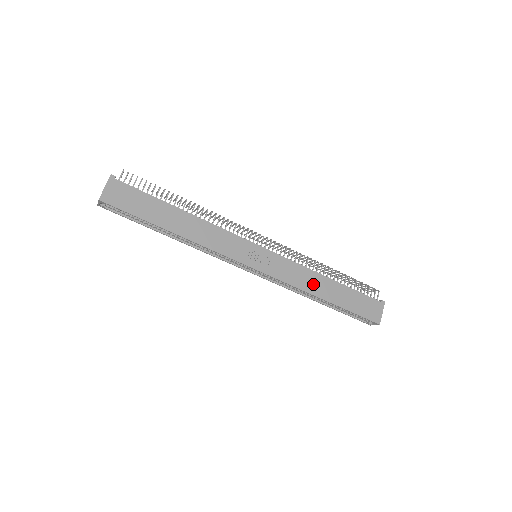
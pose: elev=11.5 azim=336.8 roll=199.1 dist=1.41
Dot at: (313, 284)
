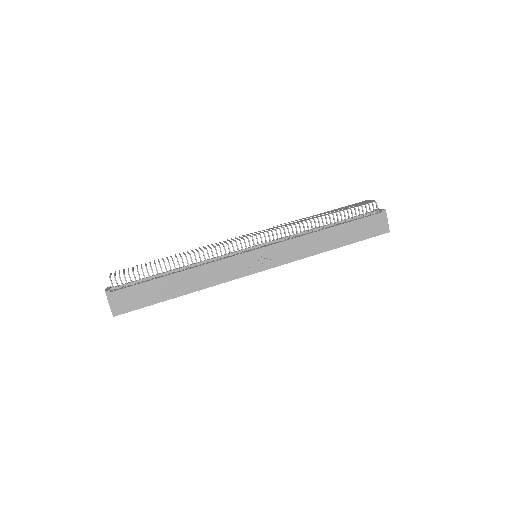
Dot at: (316, 245)
